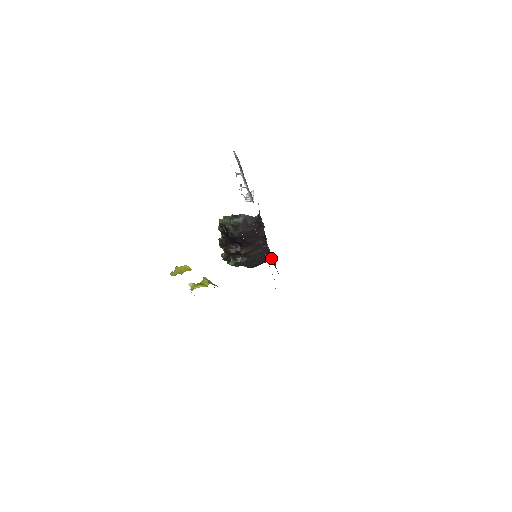
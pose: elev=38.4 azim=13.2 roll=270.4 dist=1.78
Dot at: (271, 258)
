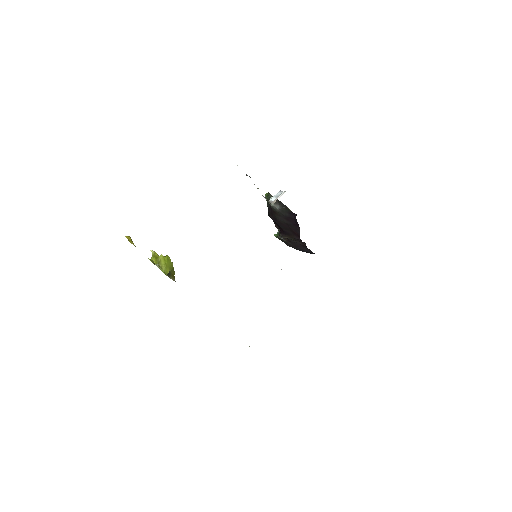
Dot at: occluded
